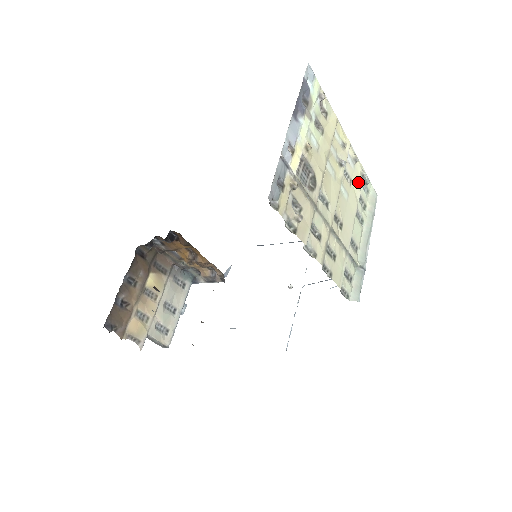
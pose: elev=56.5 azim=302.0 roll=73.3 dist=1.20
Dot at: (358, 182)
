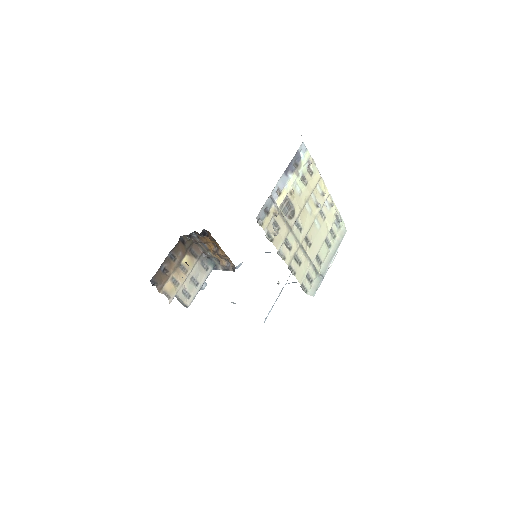
Dot at: (331, 219)
